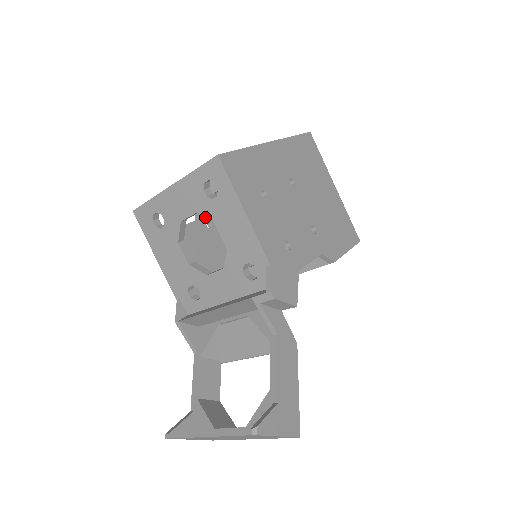
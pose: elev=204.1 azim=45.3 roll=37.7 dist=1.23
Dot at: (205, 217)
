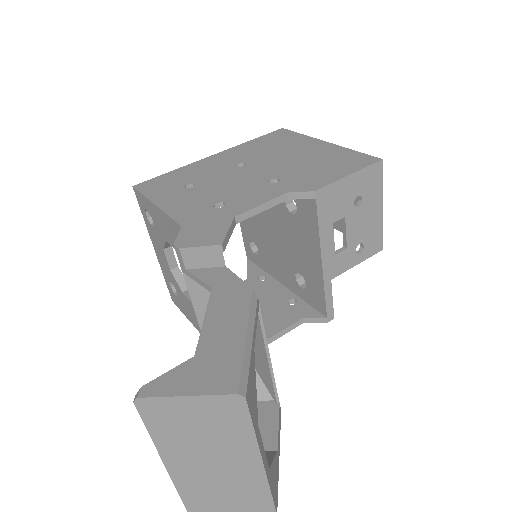
Dot at: (164, 245)
